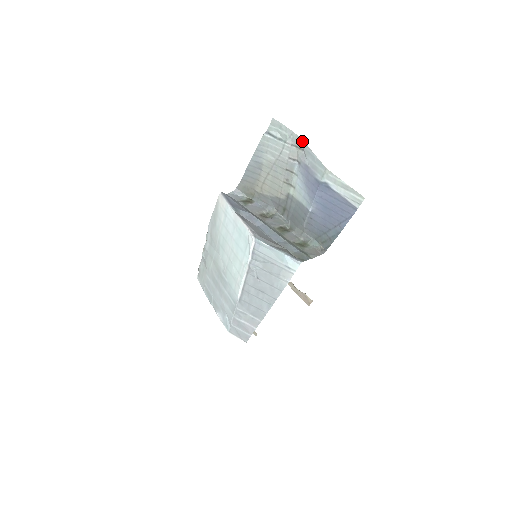
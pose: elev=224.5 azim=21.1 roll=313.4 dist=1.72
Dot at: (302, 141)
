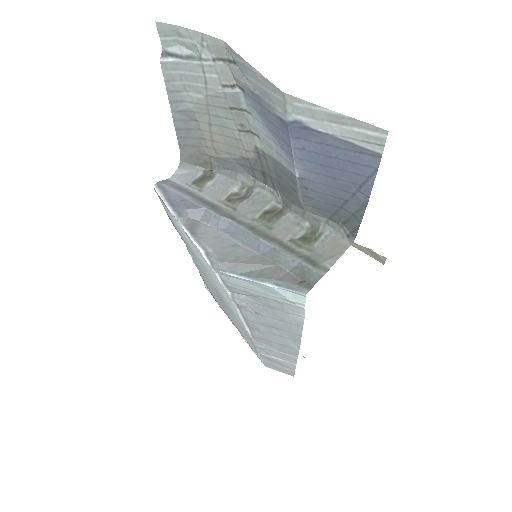
Dot at: (225, 45)
